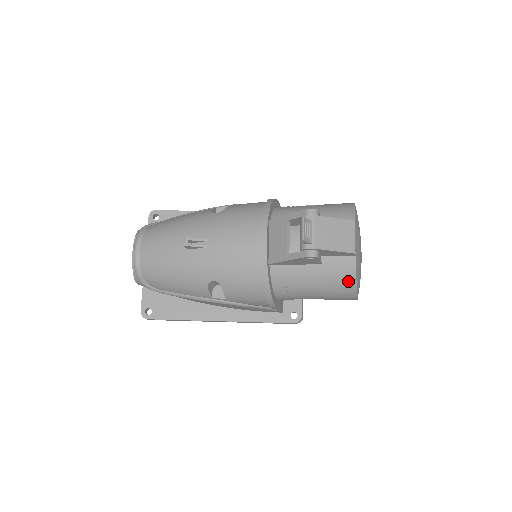
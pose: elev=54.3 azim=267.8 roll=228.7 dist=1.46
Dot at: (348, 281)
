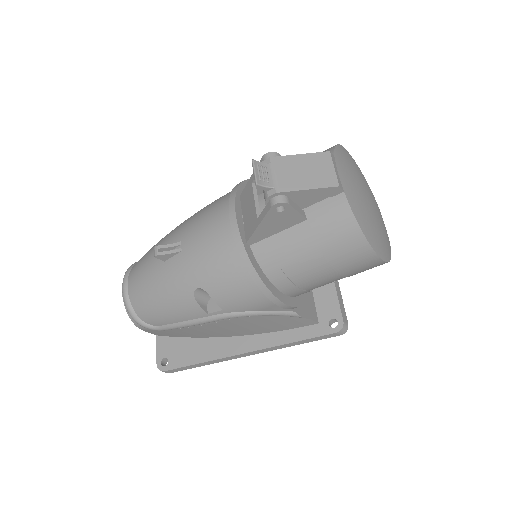
Dot at: (349, 230)
